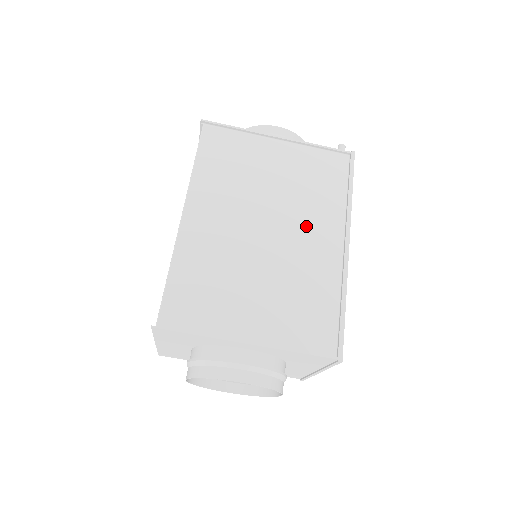
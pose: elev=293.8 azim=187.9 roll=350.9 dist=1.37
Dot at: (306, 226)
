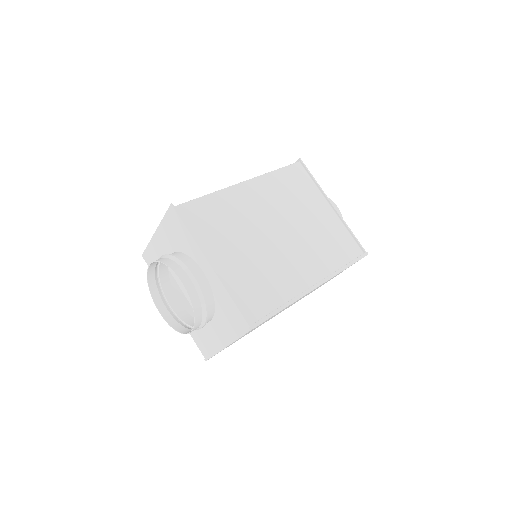
Dot at: (303, 255)
